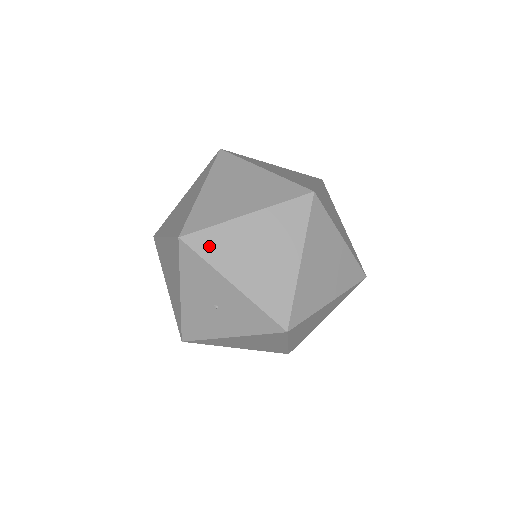
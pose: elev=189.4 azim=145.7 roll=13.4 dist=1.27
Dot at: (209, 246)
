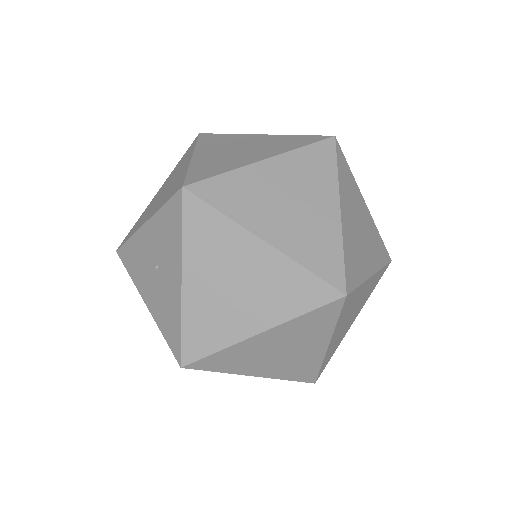
Dot at: (133, 230)
